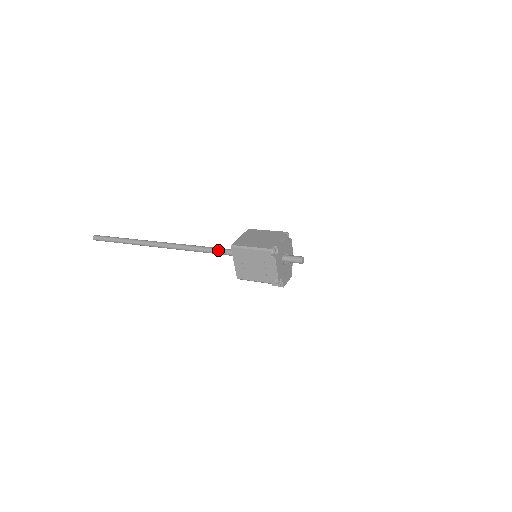
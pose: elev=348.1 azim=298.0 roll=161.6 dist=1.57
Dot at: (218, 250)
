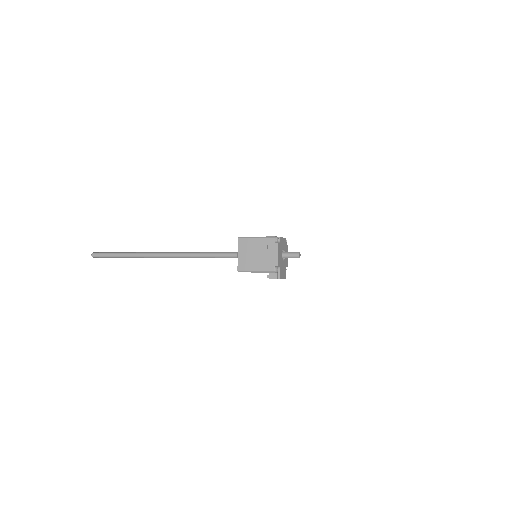
Dot at: (220, 253)
